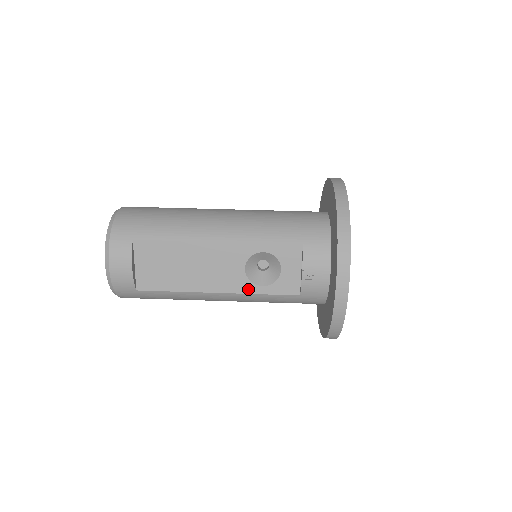
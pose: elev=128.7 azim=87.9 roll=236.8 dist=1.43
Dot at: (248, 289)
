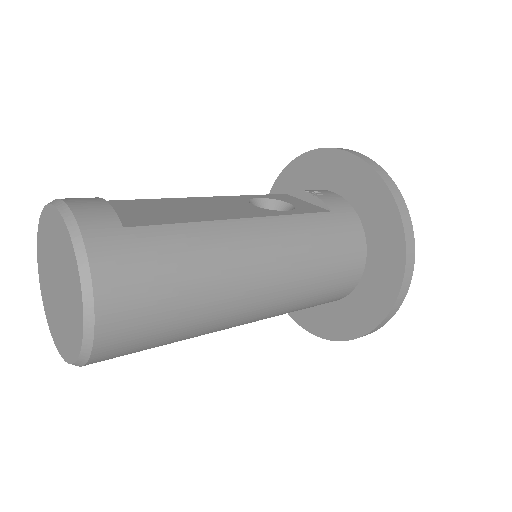
Dot at: (275, 213)
